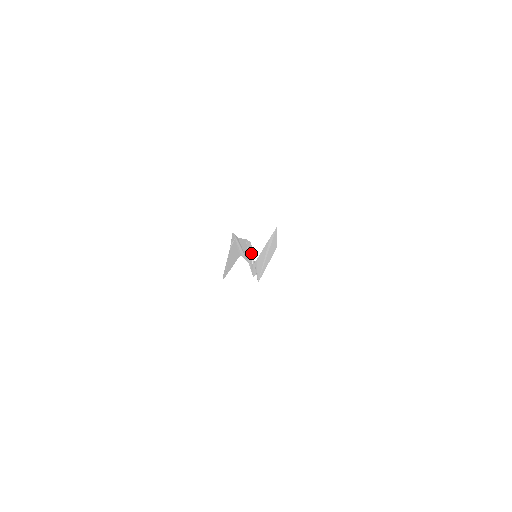
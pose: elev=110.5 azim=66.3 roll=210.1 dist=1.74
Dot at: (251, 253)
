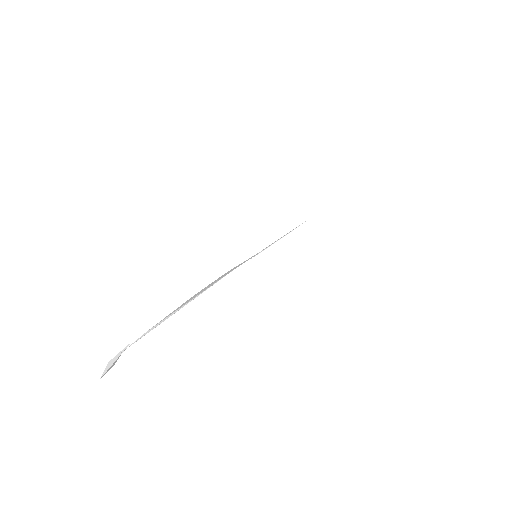
Dot at: occluded
